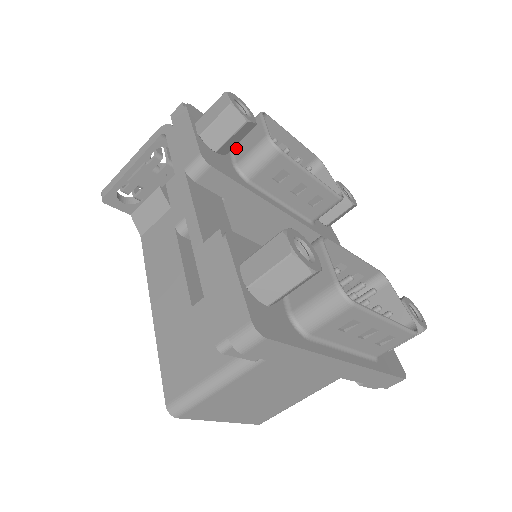
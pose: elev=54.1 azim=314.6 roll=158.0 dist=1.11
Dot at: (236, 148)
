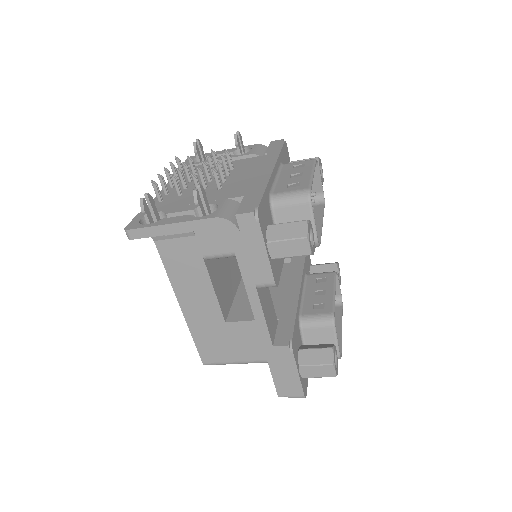
Dot at: occluded
